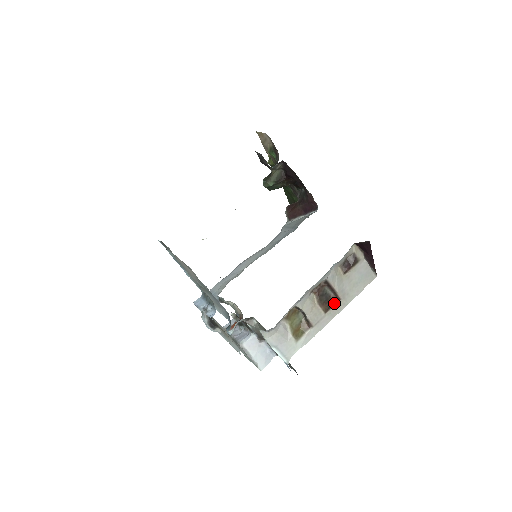
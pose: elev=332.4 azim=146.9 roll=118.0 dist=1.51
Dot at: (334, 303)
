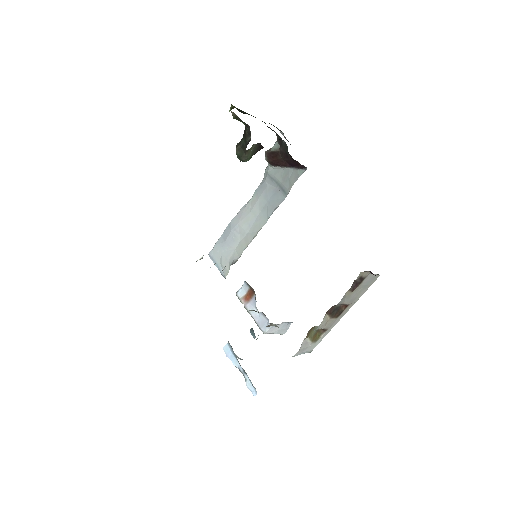
Dot at: (344, 309)
